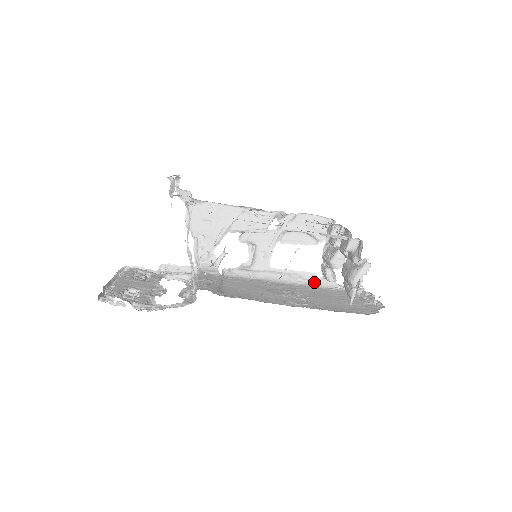
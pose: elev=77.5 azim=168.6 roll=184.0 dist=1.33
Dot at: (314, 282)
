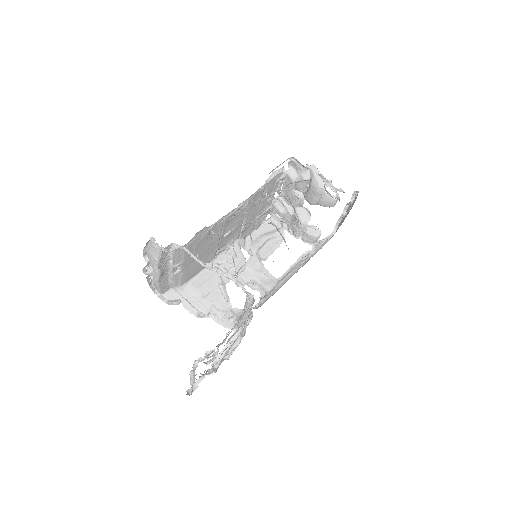
Dot at: (312, 254)
